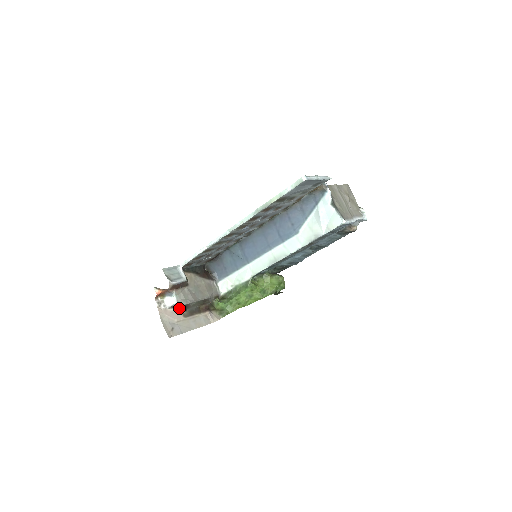
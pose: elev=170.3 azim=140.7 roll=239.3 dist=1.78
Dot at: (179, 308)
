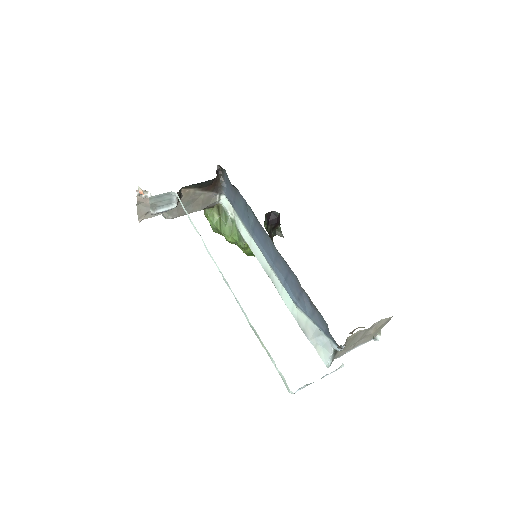
Dot at: occluded
